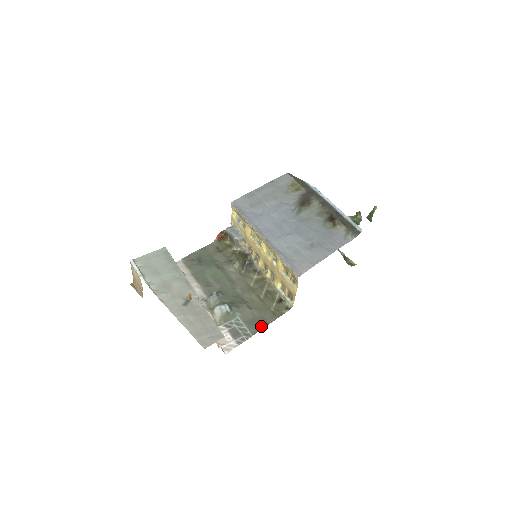
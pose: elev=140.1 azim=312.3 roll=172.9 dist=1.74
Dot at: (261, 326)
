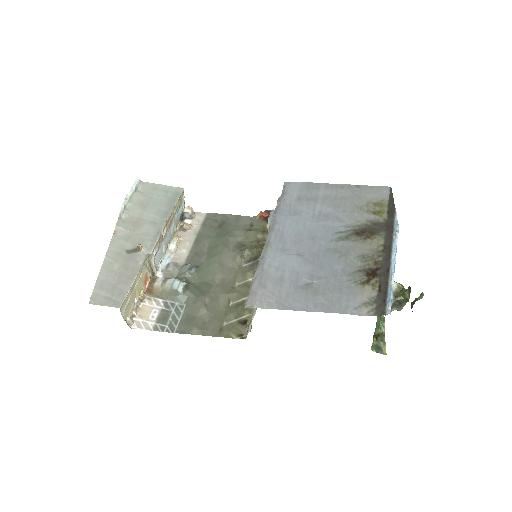
Dot at: (193, 330)
